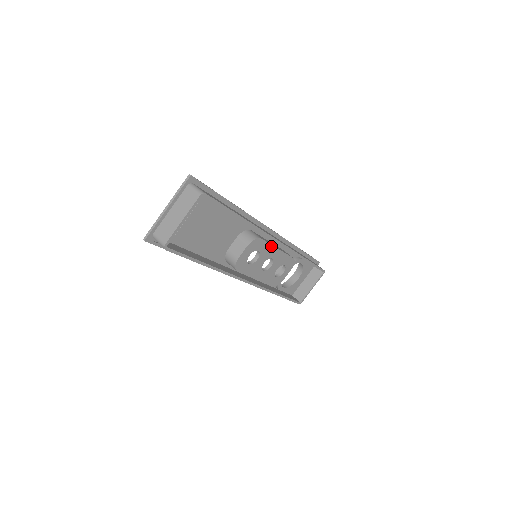
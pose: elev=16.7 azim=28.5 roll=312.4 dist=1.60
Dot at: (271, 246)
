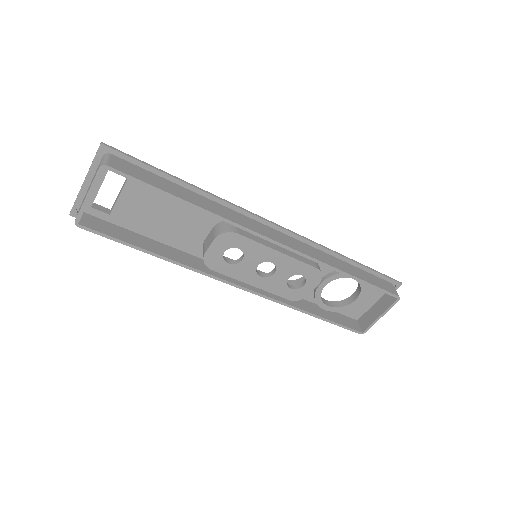
Dot at: (262, 245)
